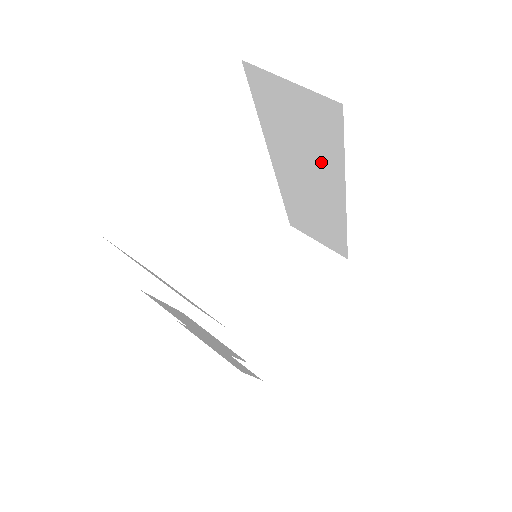
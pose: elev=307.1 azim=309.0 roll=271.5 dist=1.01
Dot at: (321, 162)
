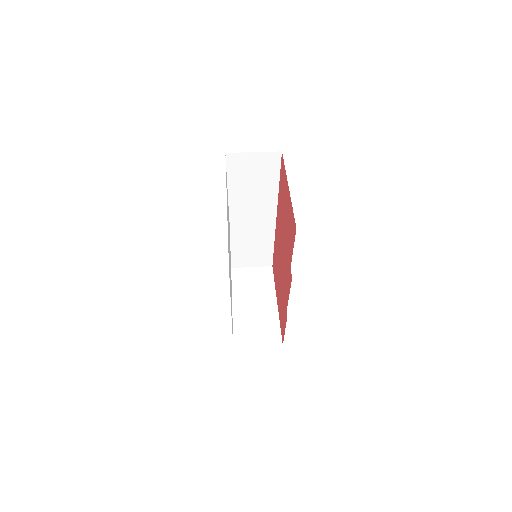
Dot at: (264, 194)
